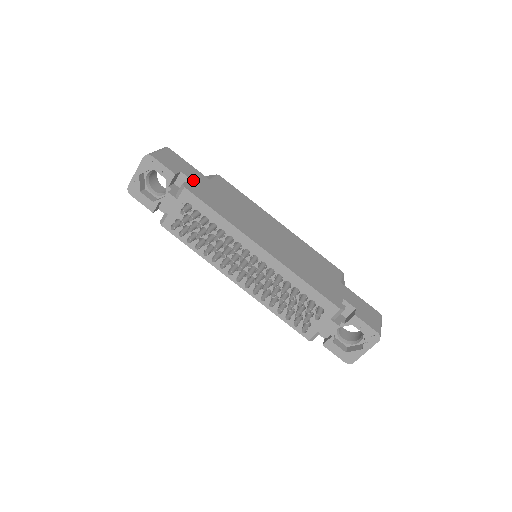
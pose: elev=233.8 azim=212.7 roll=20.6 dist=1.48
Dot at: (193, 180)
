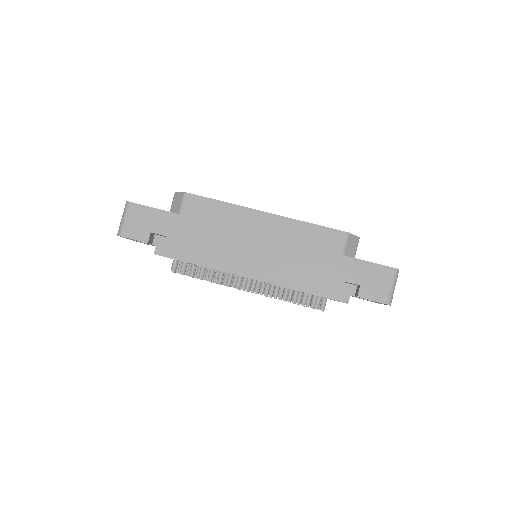
Dot at: (164, 234)
